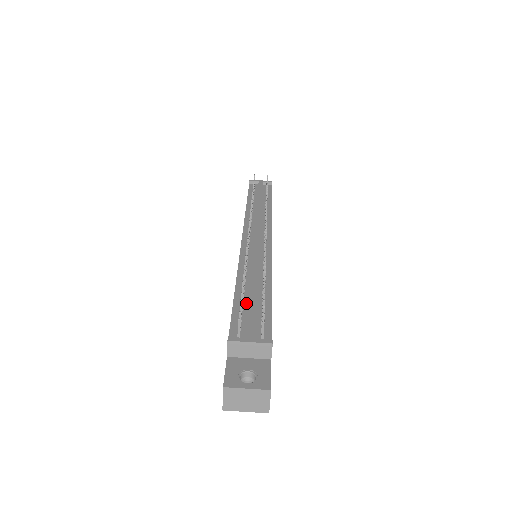
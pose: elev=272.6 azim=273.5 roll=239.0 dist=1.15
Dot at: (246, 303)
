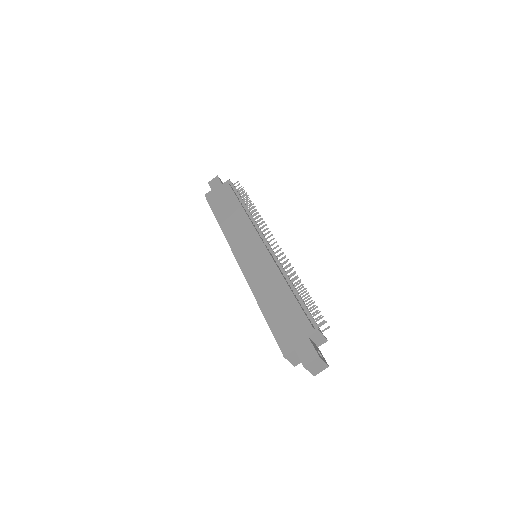
Dot at: (300, 304)
